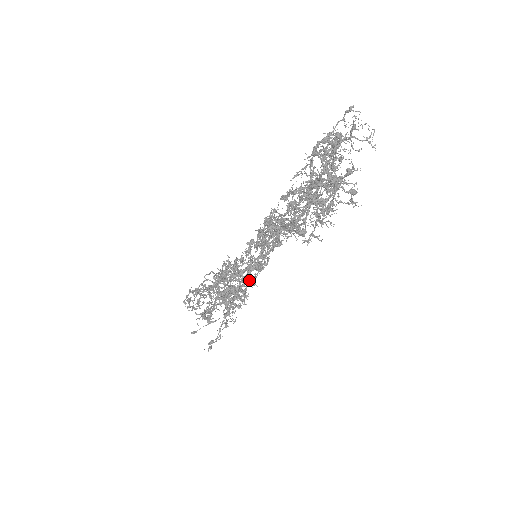
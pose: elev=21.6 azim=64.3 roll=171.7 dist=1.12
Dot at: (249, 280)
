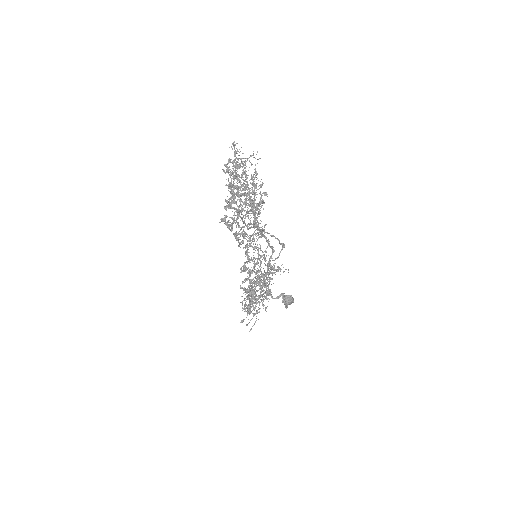
Dot at: (258, 274)
